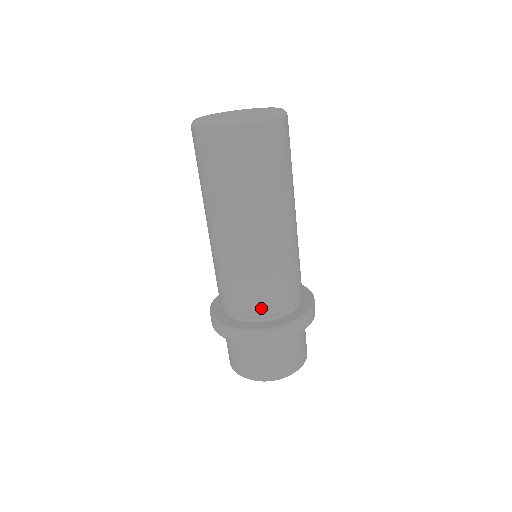
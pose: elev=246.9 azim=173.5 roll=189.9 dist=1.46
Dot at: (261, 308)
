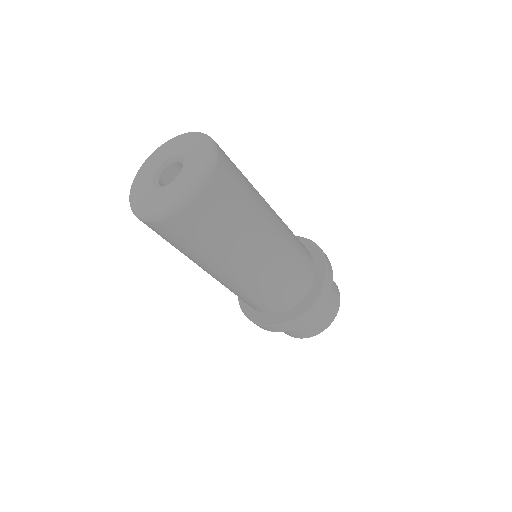
Dot at: (291, 300)
